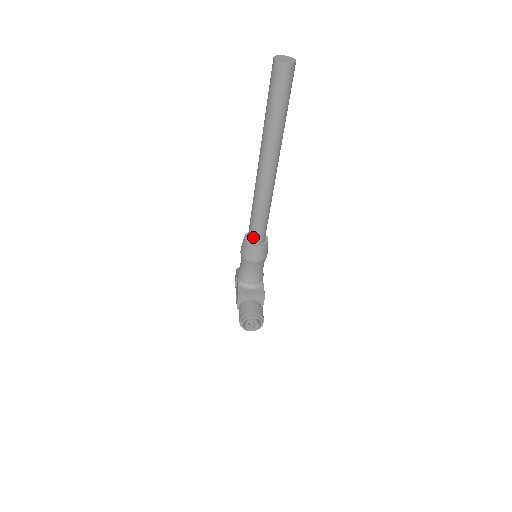
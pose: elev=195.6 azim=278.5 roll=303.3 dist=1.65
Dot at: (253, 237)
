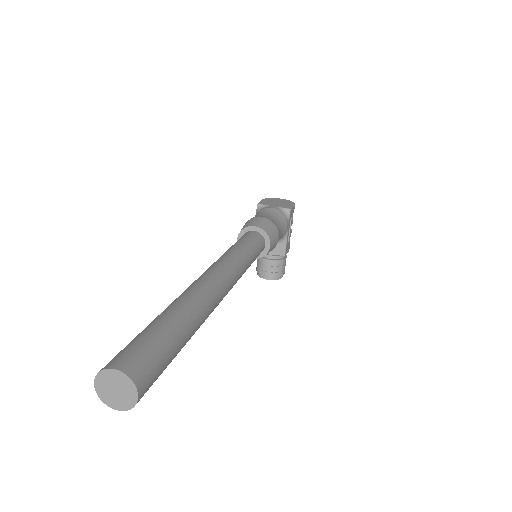
Dot at: occluded
